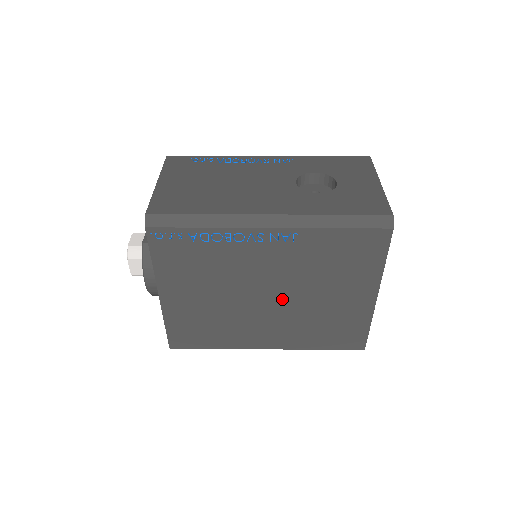
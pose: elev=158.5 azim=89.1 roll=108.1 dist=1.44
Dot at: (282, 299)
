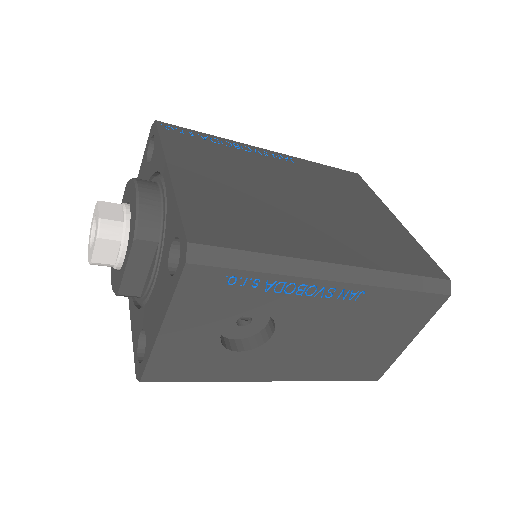
Dot at: (315, 204)
